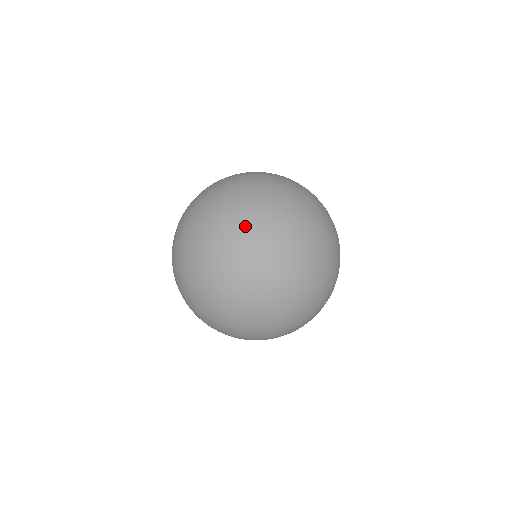
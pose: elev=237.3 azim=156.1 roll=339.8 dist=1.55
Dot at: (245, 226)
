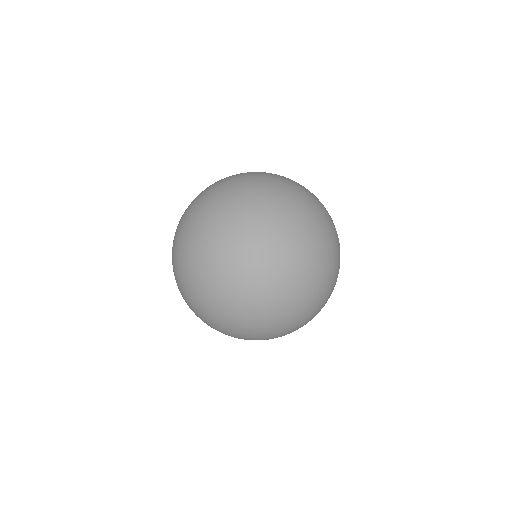
Dot at: (241, 287)
